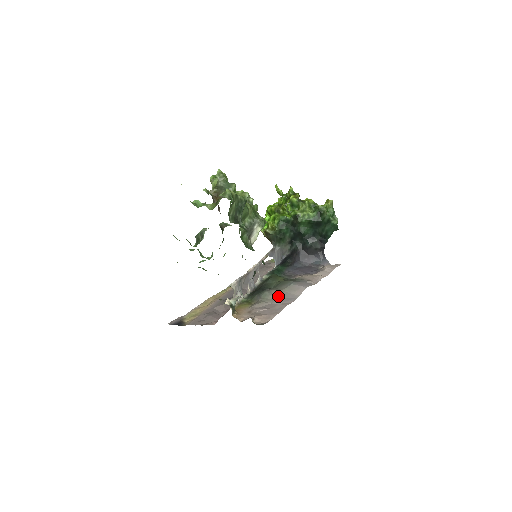
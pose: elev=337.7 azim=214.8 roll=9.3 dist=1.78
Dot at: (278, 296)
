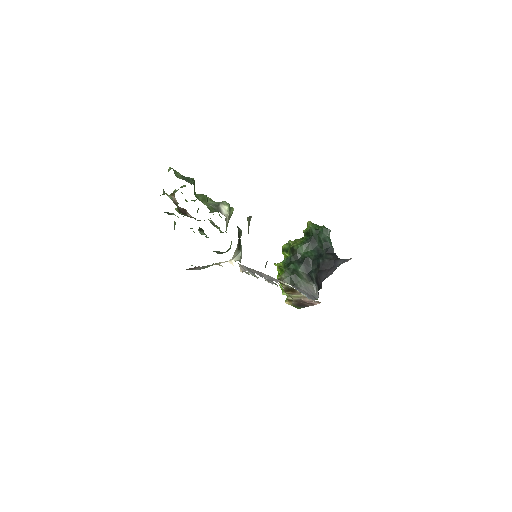
Dot at: occluded
